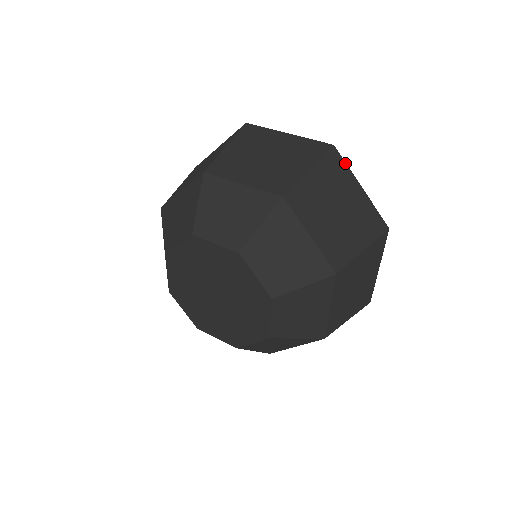
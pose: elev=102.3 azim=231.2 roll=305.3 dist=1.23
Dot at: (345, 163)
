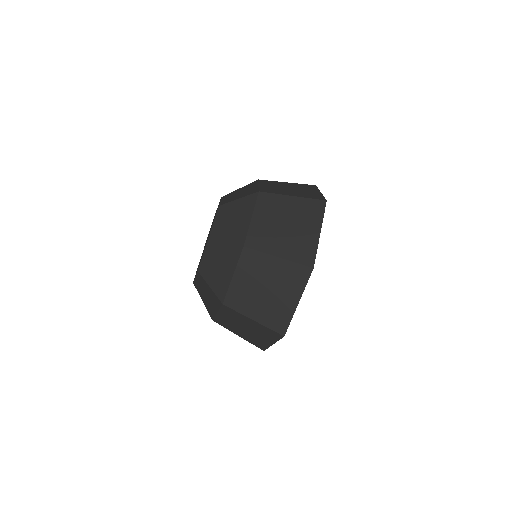
Dot at: occluded
